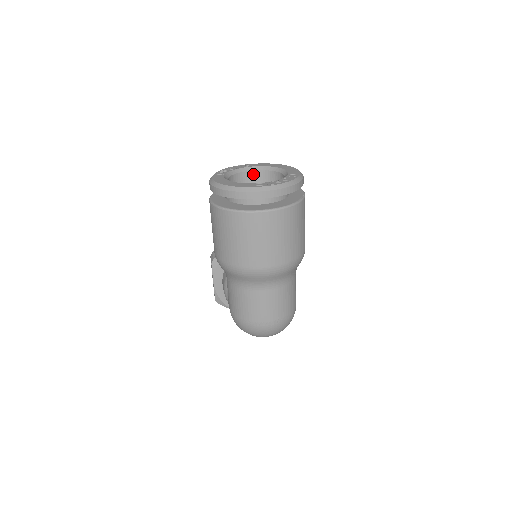
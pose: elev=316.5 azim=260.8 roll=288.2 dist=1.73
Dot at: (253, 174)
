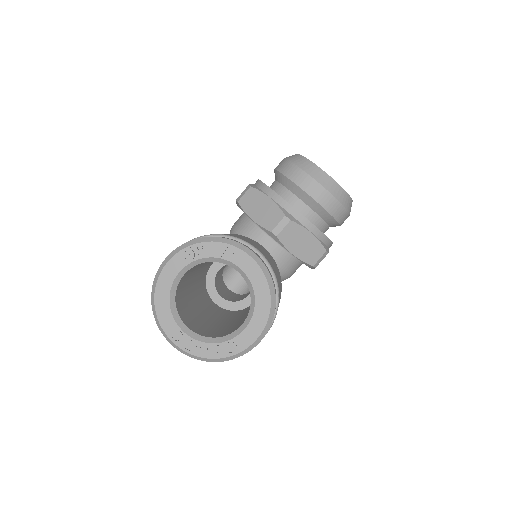
Dot at: (239, 271)
